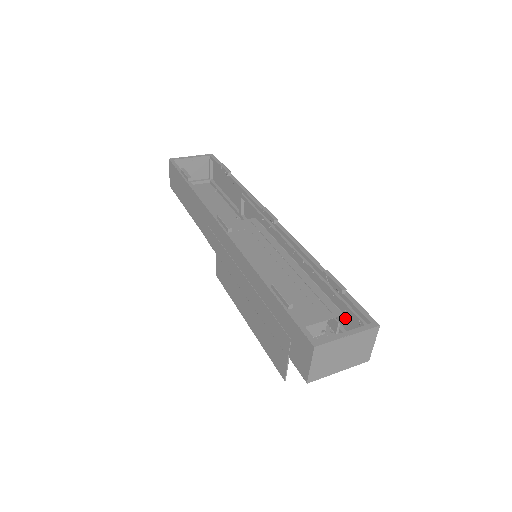
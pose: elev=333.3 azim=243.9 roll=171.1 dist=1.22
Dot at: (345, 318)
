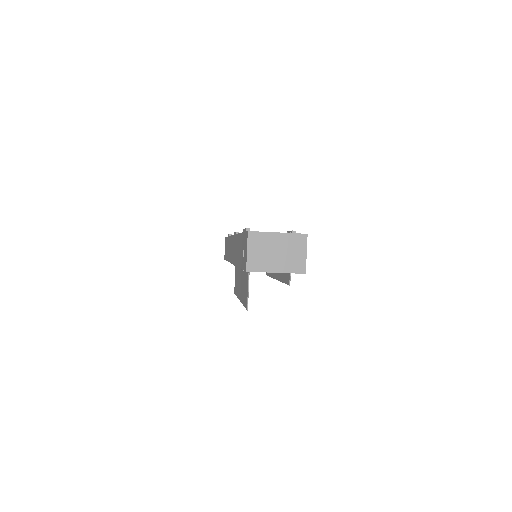
Dot at: occluded
